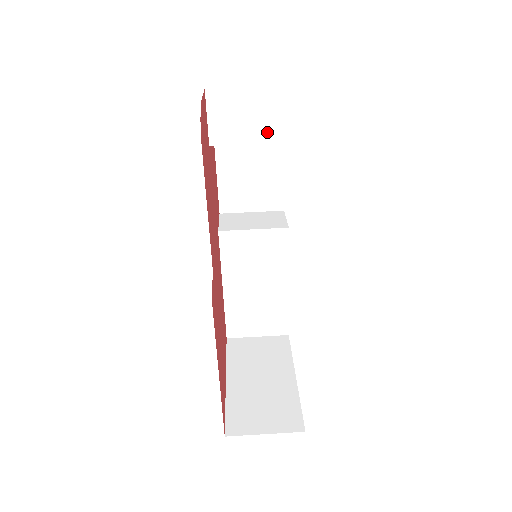
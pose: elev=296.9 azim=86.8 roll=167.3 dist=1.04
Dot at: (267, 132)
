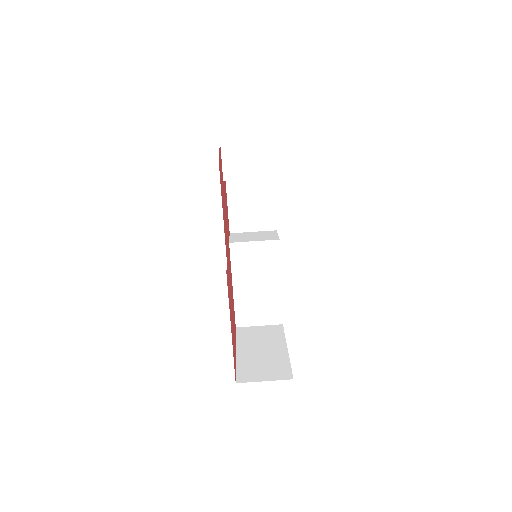
Dot at: (262, 171)
